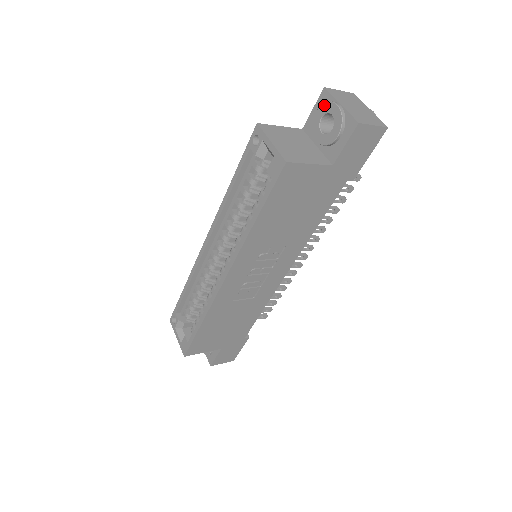
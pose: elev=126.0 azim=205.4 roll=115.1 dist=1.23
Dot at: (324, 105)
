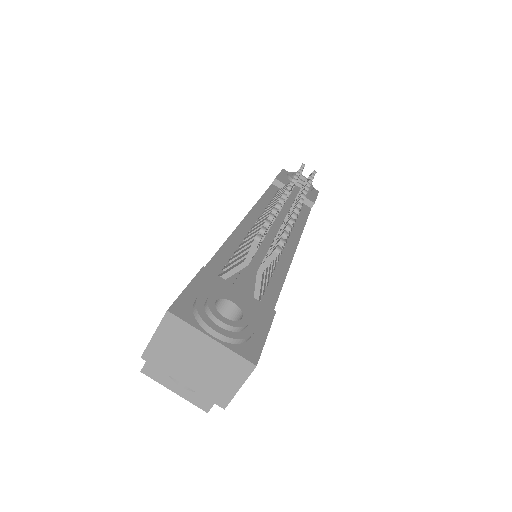
Dot at: occluded
